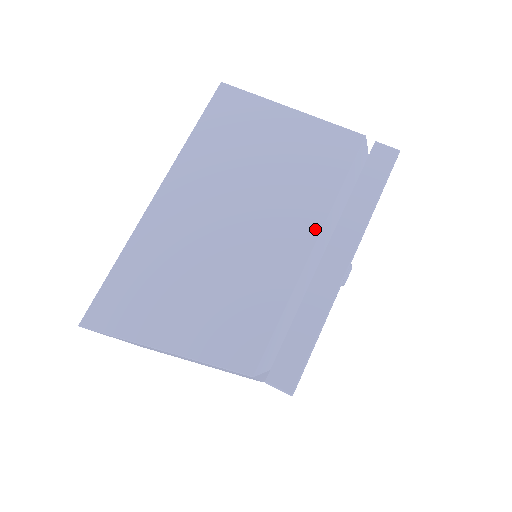
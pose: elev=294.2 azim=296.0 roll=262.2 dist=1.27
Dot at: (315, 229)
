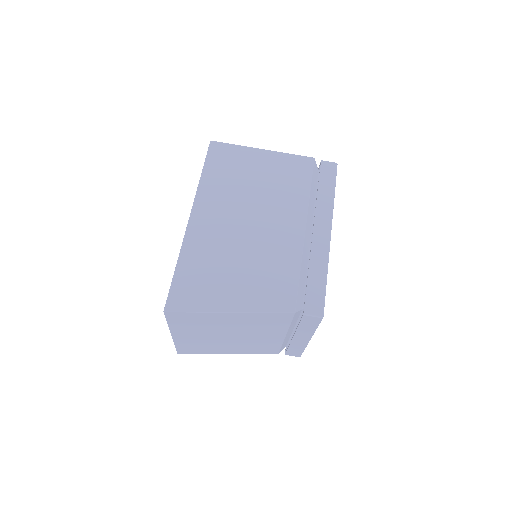
Dot at: (303, 217)
